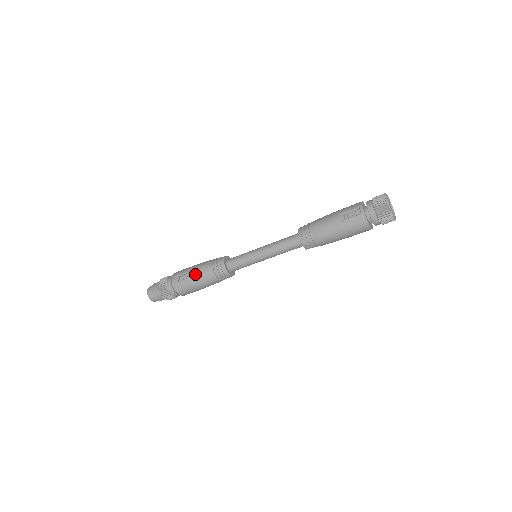
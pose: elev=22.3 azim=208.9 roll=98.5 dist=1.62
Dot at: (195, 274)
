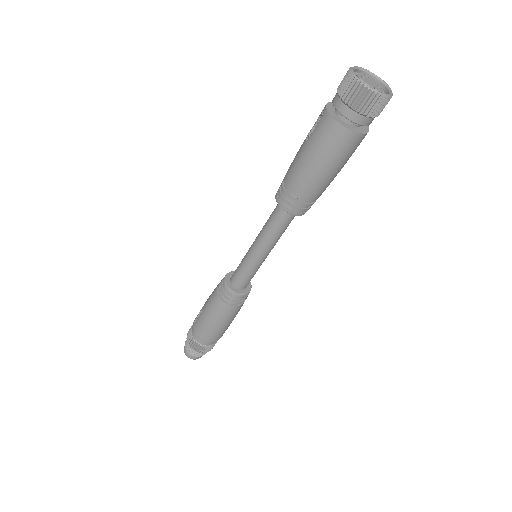
Dot at: (205, 304)
